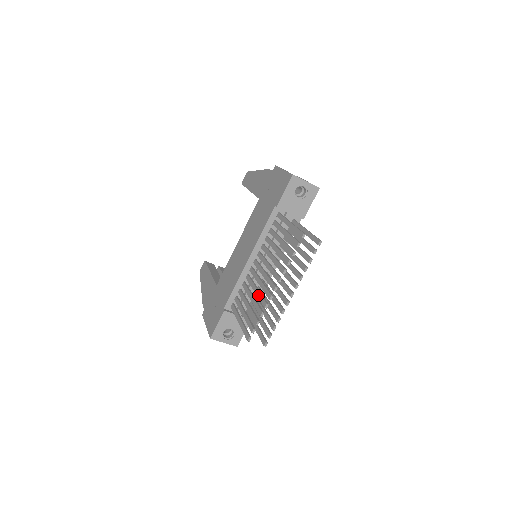
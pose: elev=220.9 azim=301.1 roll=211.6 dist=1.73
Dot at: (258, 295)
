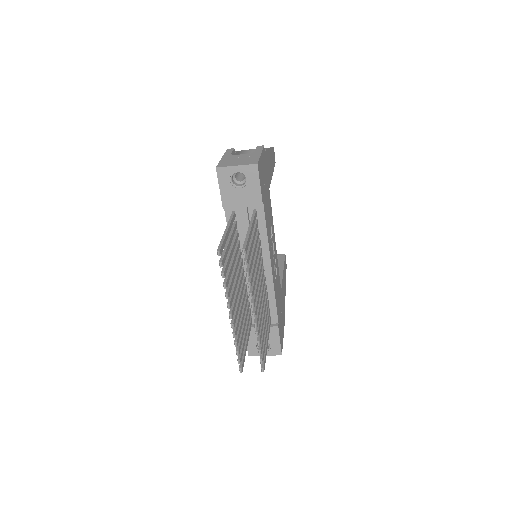
Dot at: occluded
